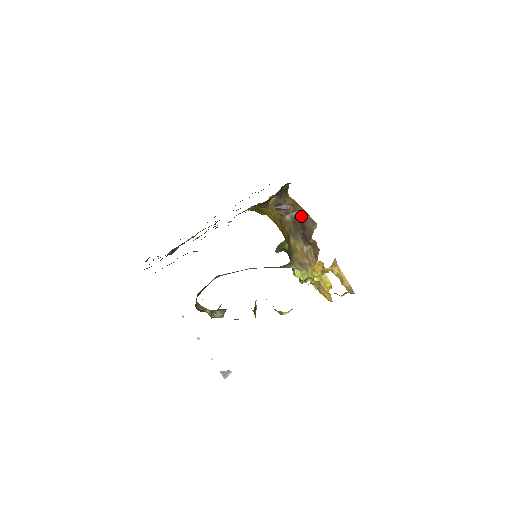
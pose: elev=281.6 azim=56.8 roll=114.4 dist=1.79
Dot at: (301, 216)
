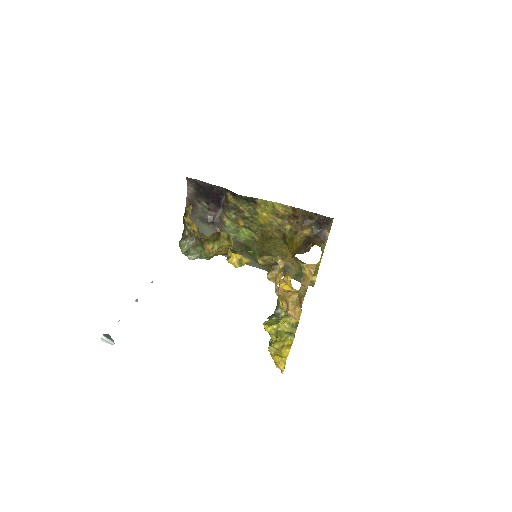
Dot at: occluded
